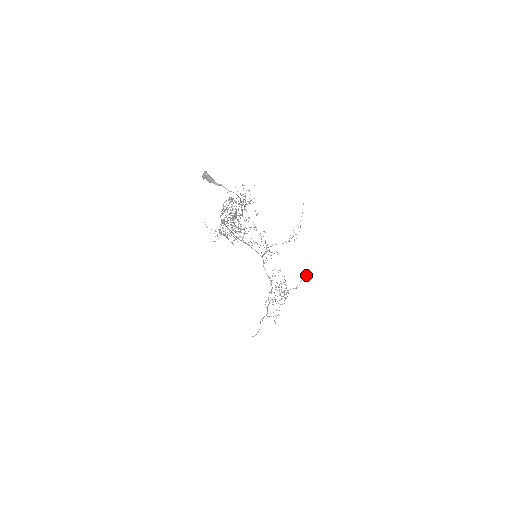
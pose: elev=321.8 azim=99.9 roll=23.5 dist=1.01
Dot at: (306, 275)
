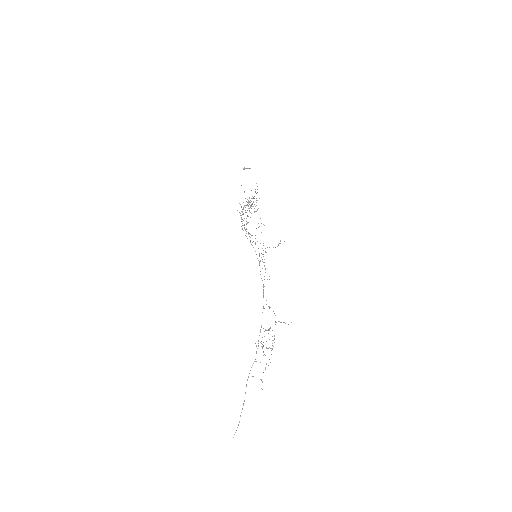
Dot at: occluded
